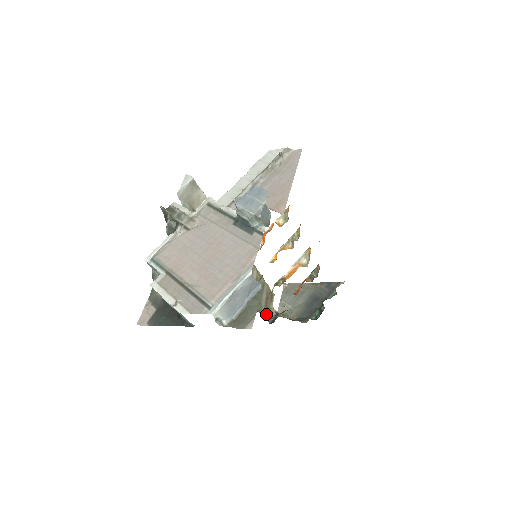
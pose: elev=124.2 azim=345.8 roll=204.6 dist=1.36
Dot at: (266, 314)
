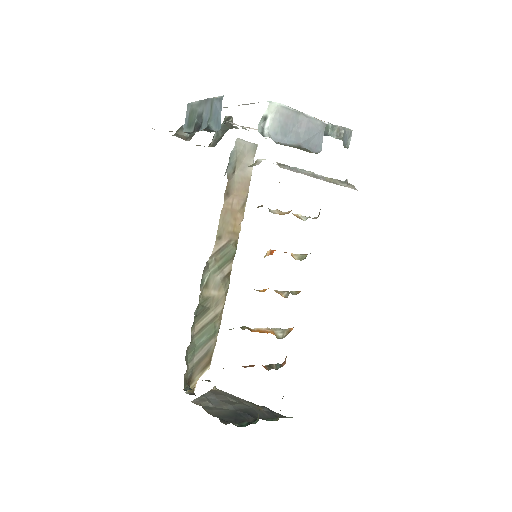
Dot at: (187, 378)
